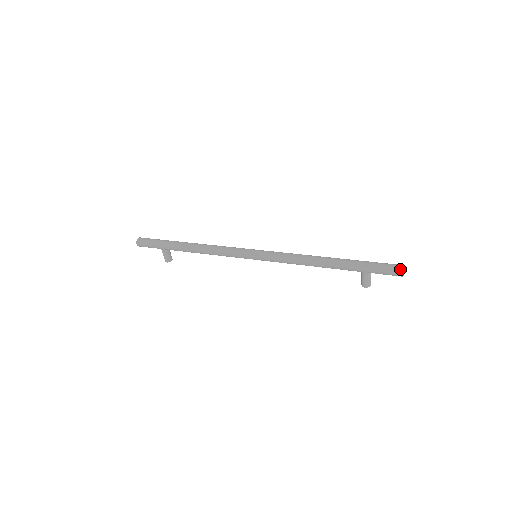
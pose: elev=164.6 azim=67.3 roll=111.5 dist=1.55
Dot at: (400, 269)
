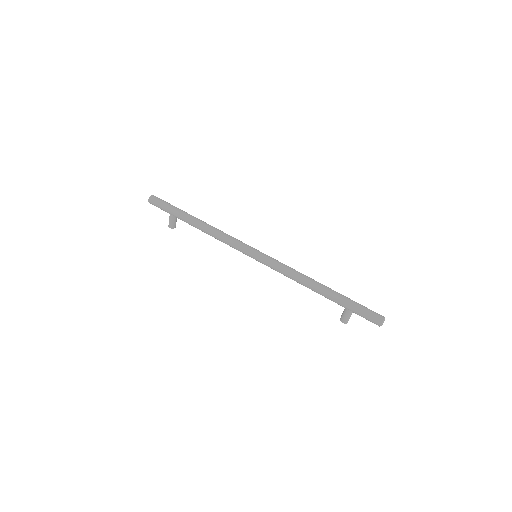
Dot at: (380, 319)
